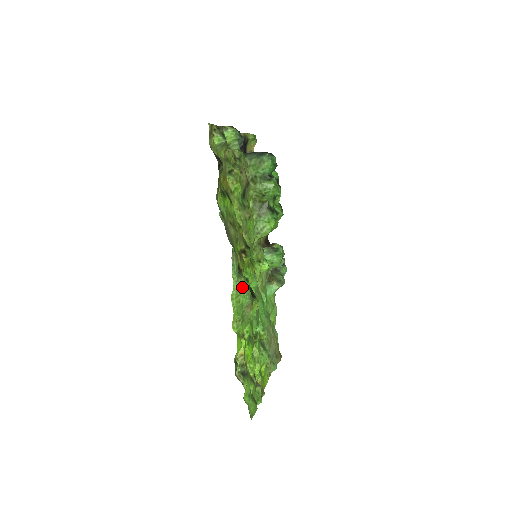
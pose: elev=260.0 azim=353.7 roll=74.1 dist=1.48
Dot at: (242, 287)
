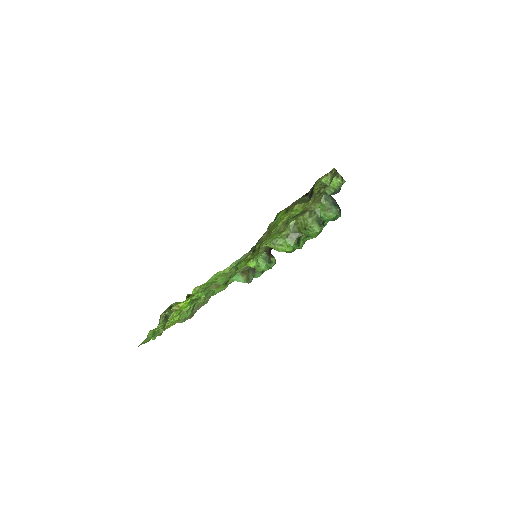
Dot at: (229, 274)
